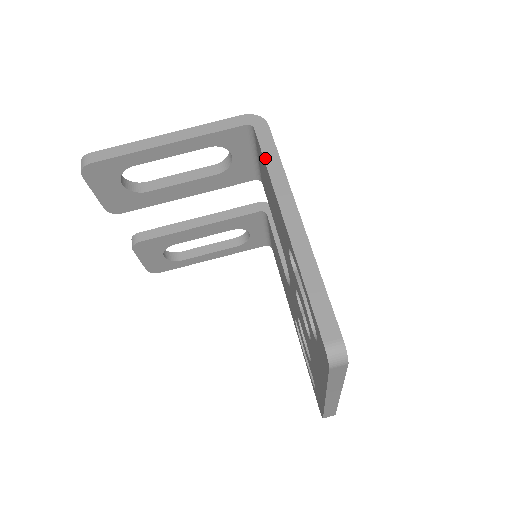
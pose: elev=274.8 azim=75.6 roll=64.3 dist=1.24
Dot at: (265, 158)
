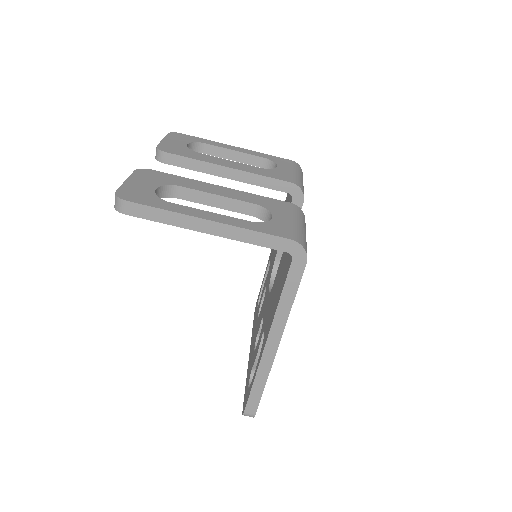
Dot at: (282, 294)
